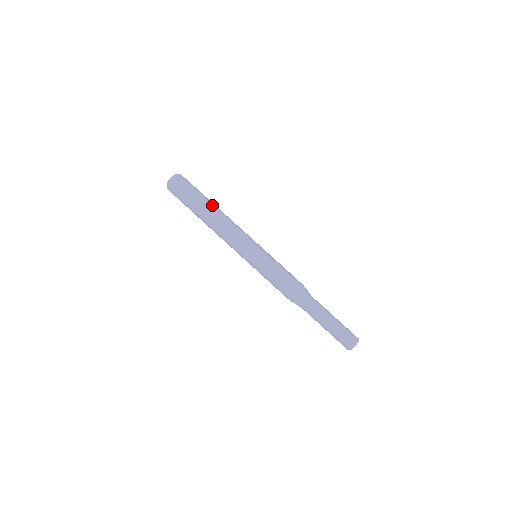
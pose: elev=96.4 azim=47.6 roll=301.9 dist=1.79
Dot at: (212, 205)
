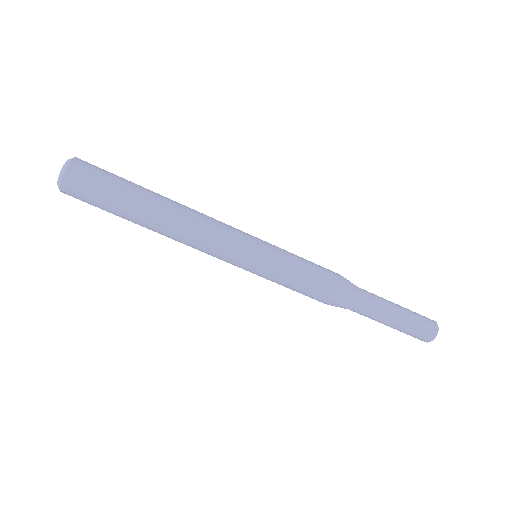
Dot at: (155, 199)
